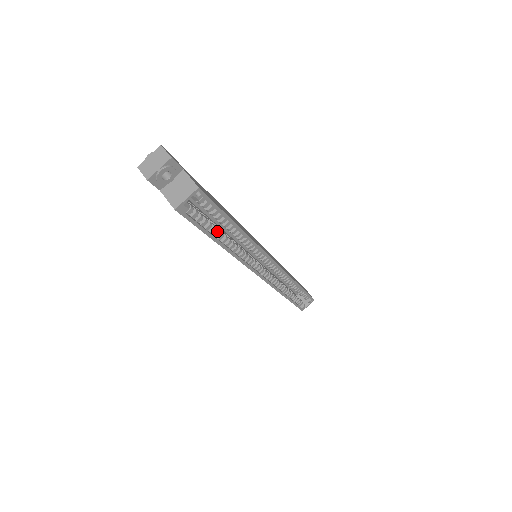
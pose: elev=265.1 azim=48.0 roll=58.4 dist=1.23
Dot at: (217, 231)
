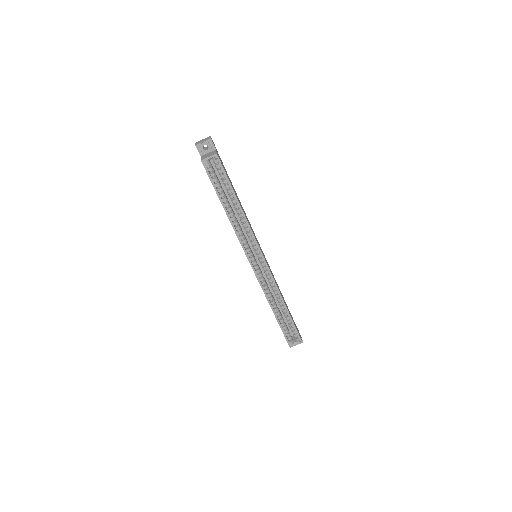
Dot at: (225, 198)
